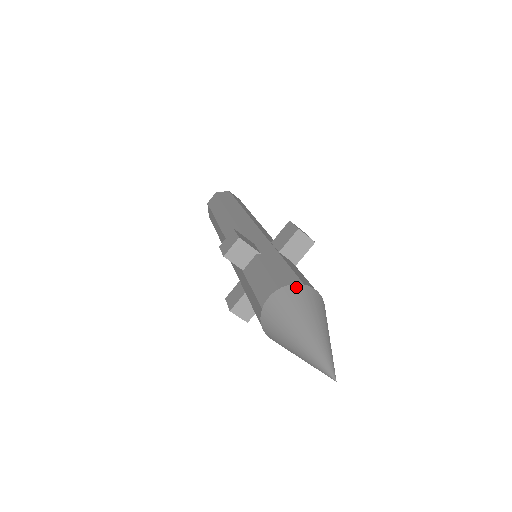
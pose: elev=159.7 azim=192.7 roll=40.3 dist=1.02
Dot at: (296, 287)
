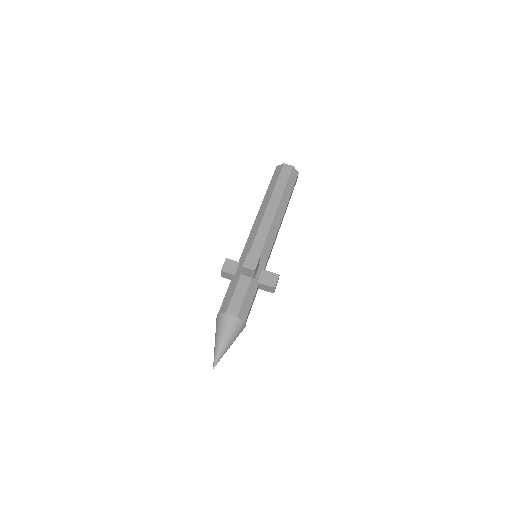
Dot at: (221, 315)
